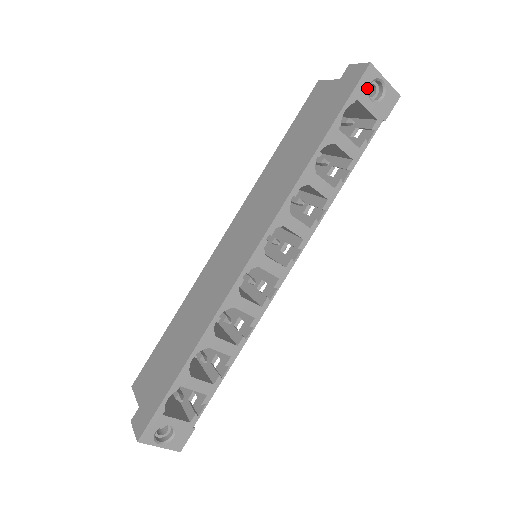
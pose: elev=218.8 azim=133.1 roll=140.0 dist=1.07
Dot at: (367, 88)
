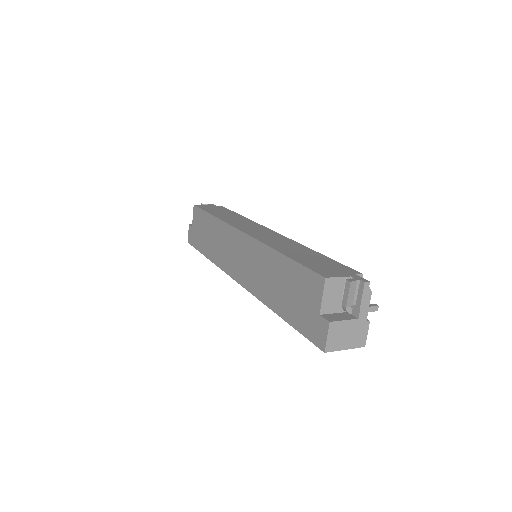
Dot at: occluded
